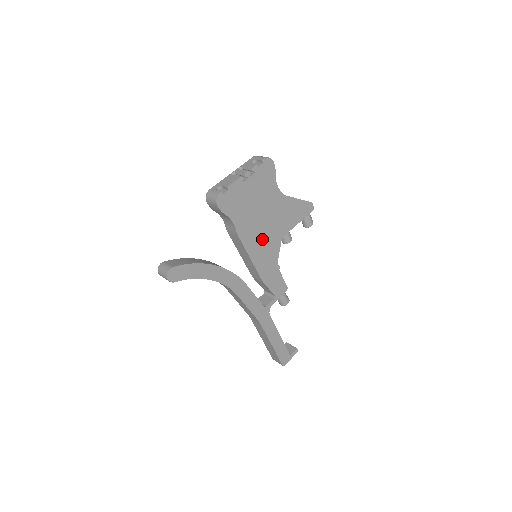
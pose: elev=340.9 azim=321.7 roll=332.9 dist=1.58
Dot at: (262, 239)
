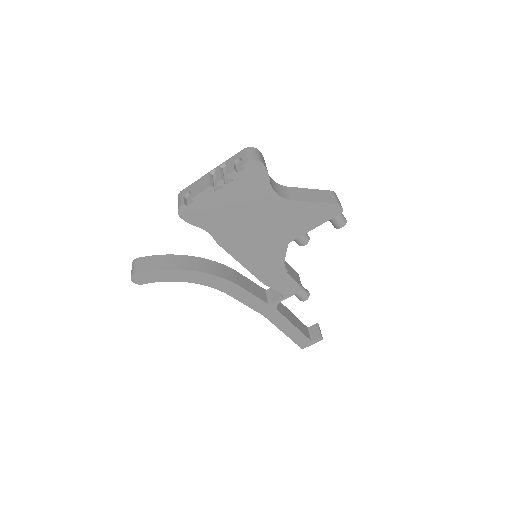
Dot at: (256, 246)
